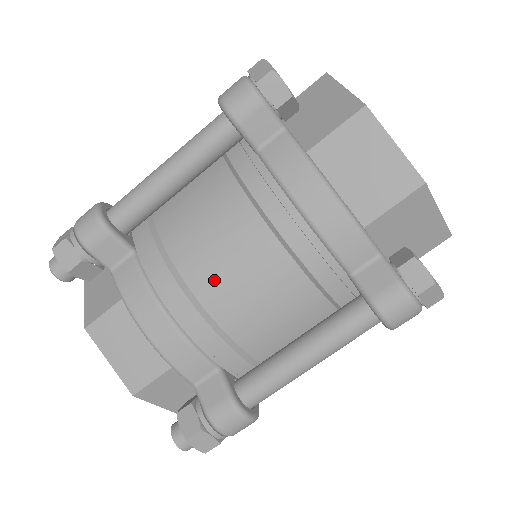
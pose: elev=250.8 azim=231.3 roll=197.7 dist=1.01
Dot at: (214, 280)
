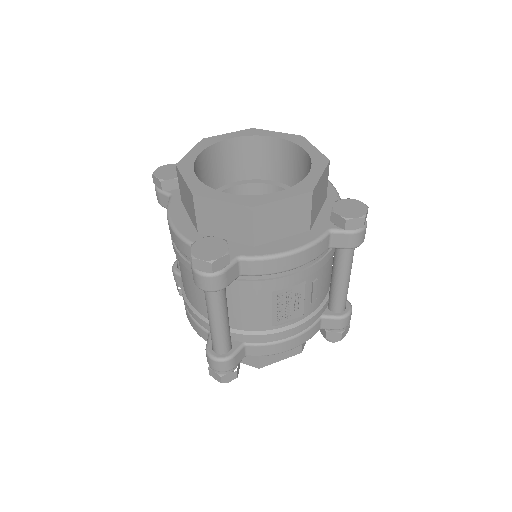
Dot at: (184, 285)
